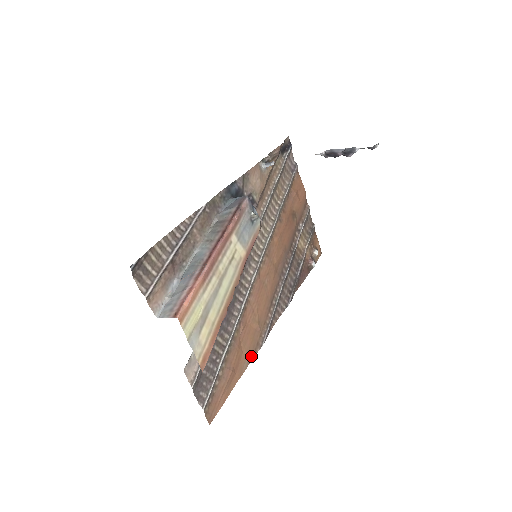
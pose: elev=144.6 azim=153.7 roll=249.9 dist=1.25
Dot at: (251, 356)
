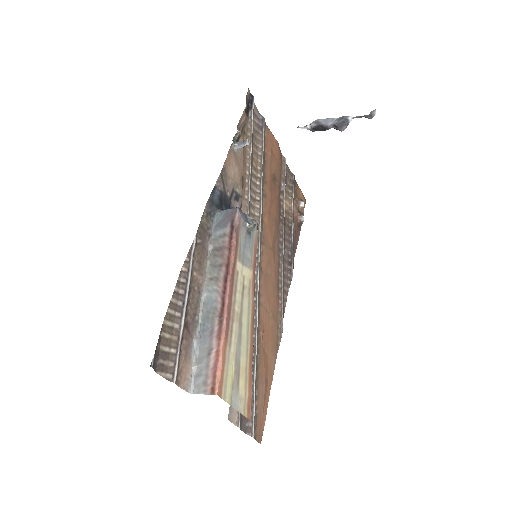
Dot at: (275, 353)
